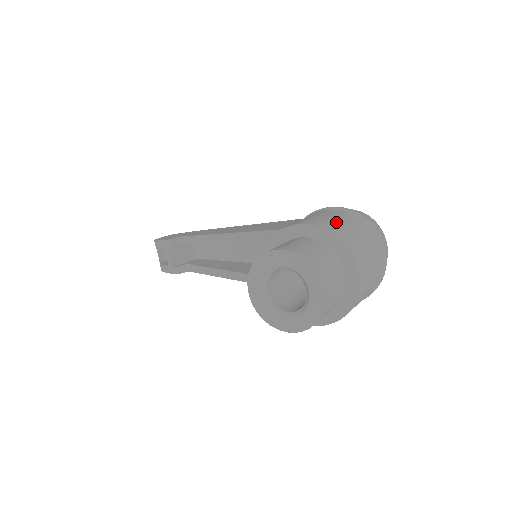
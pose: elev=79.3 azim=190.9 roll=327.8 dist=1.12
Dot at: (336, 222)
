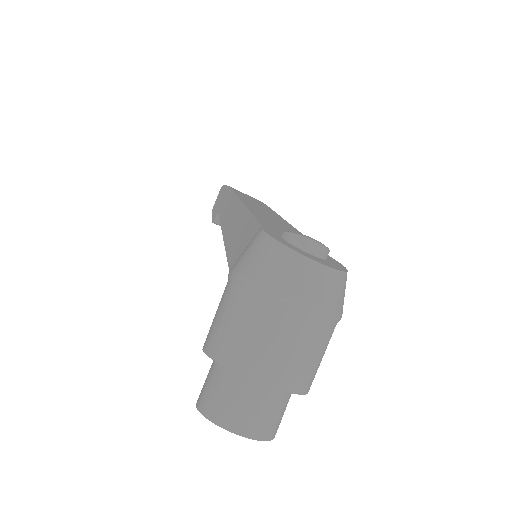
Dot at: (228, 333)
